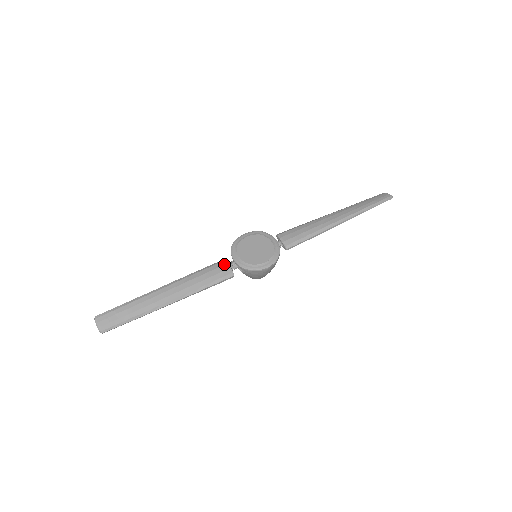
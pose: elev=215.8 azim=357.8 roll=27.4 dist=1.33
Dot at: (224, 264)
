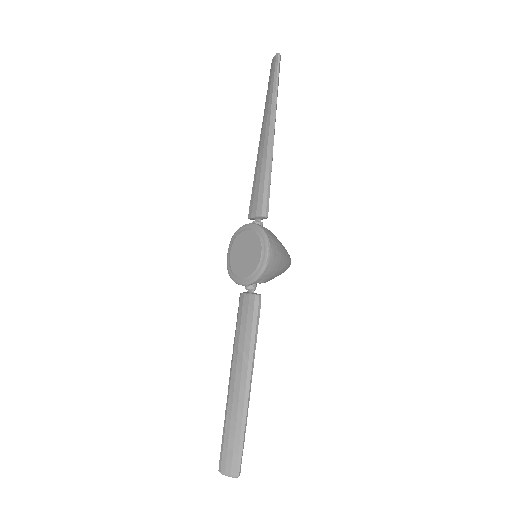
Dot at: (243, 298)
